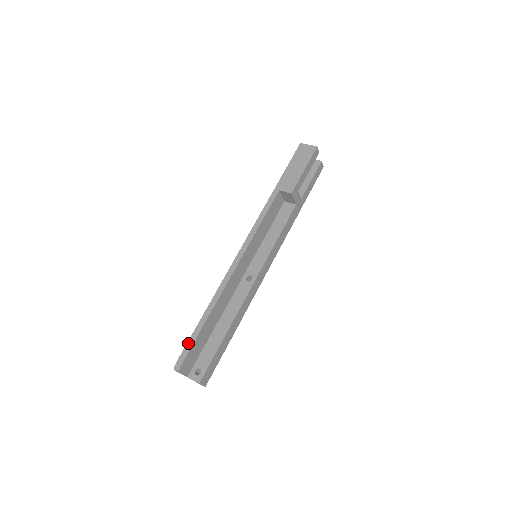
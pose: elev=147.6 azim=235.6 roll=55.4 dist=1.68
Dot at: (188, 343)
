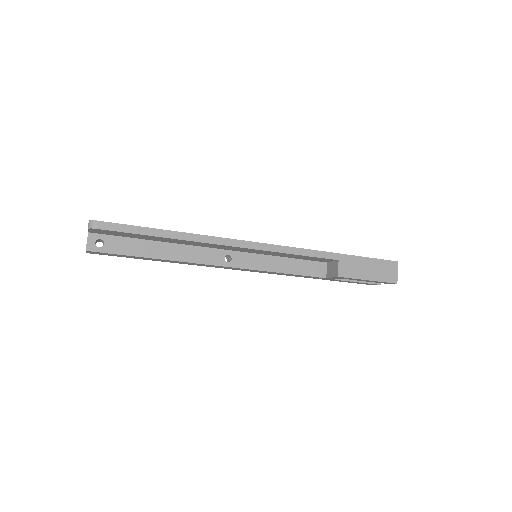
Dot at: (128, 226)
